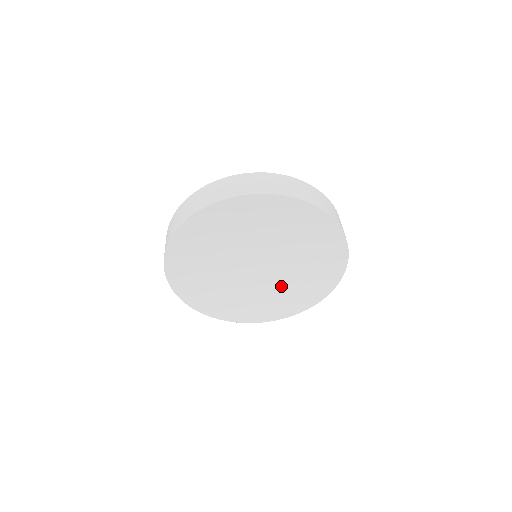
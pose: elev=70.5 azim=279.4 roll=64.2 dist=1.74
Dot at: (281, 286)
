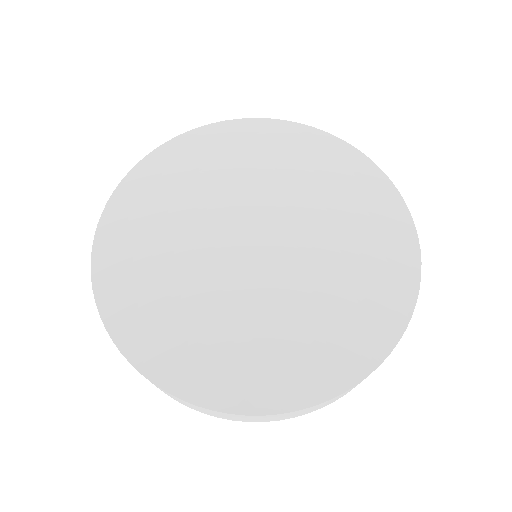
Dot at: (308, 299)
